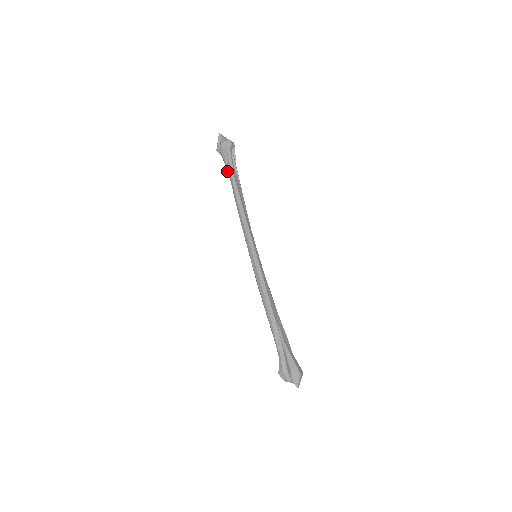
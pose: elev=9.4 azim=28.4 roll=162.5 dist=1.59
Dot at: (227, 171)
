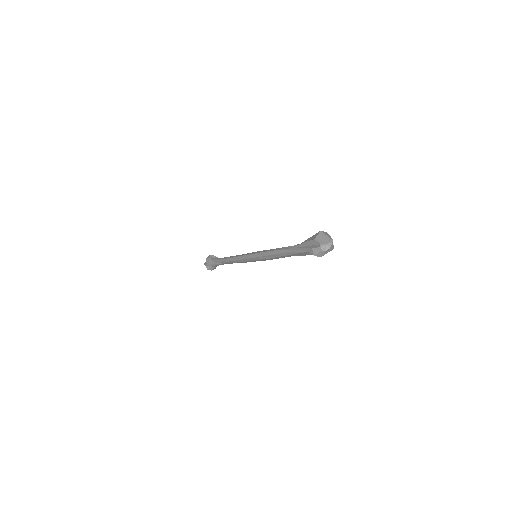
Dot at: (217, 264)
